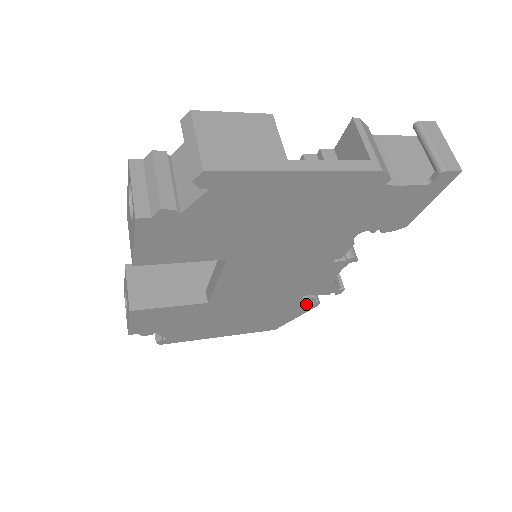
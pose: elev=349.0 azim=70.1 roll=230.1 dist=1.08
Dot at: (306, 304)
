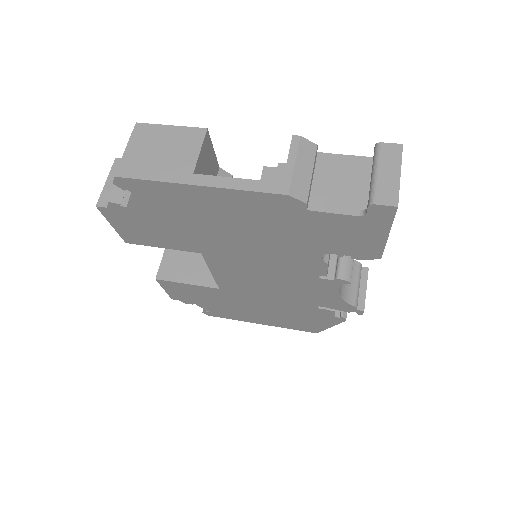
Dot at: (330, 315)
